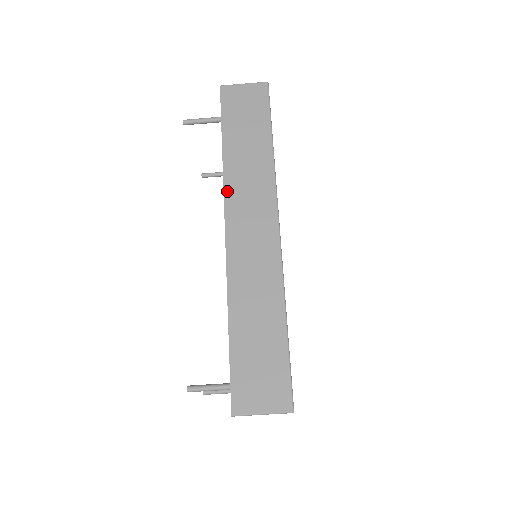
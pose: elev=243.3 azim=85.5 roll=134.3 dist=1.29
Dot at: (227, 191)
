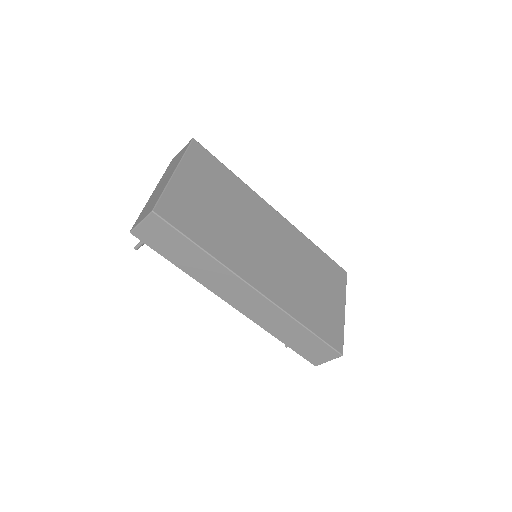
Dot at: (211, 290)
